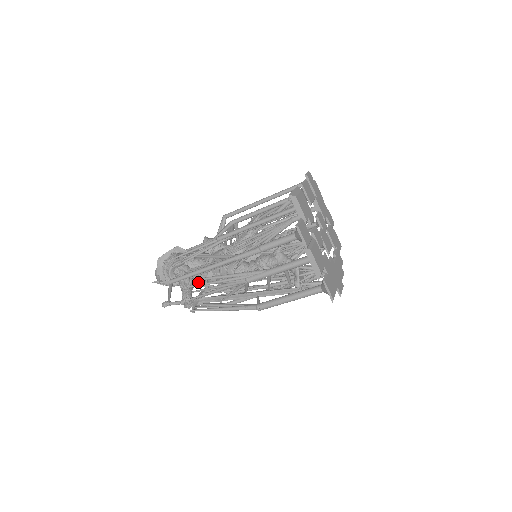
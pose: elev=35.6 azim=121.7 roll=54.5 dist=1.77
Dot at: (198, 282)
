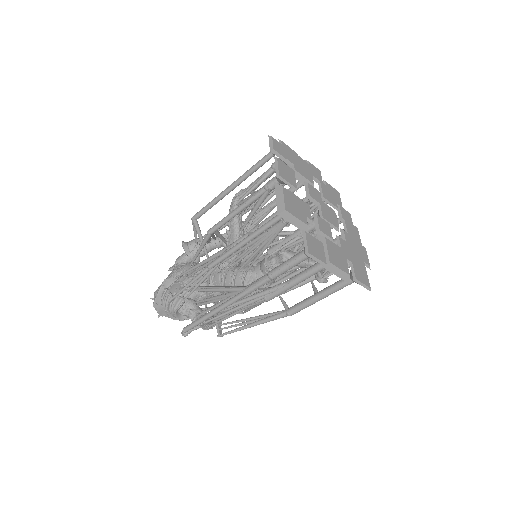
Dot at: occluded
